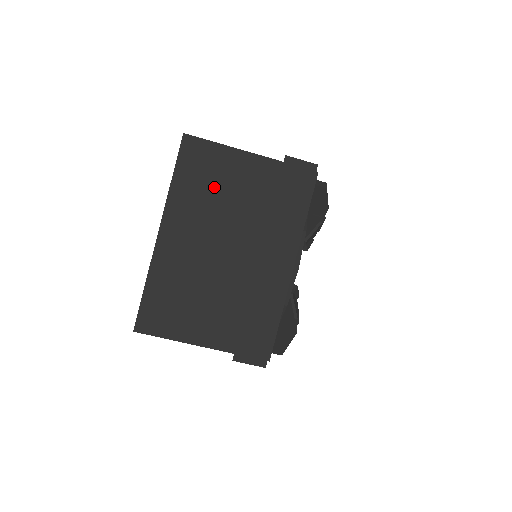
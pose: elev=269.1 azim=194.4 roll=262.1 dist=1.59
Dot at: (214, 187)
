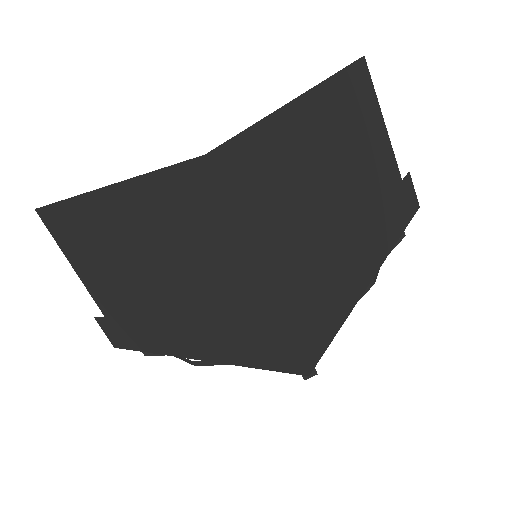
Dot at: (359, 125)
